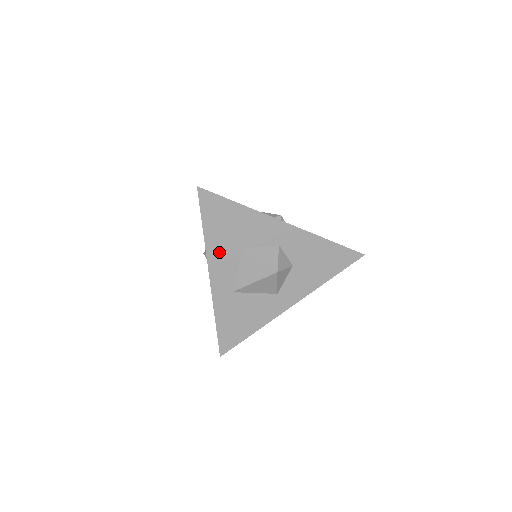
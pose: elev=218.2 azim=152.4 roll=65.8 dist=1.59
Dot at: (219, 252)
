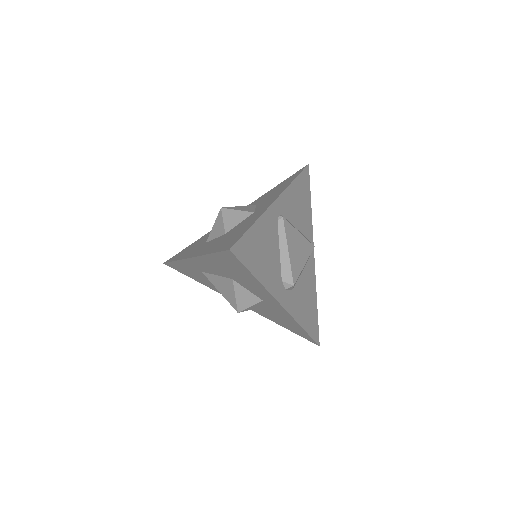
Dot at: (211, 264)
